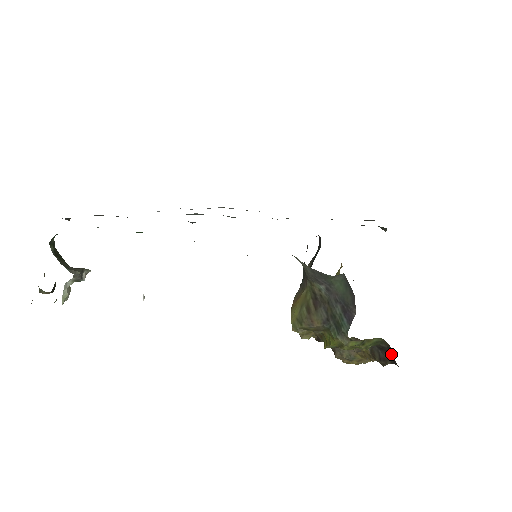
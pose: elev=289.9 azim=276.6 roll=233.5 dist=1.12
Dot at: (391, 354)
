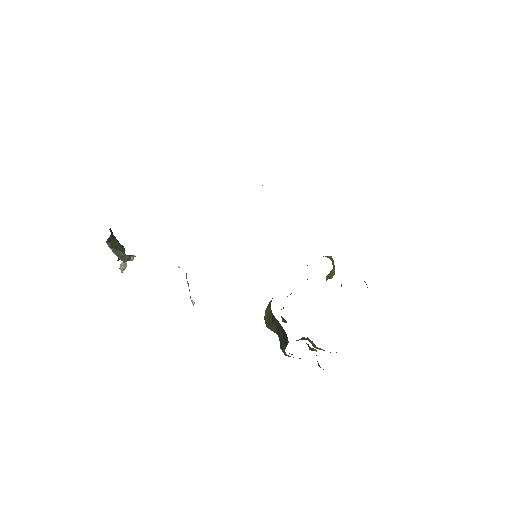
Dot at: occluded
